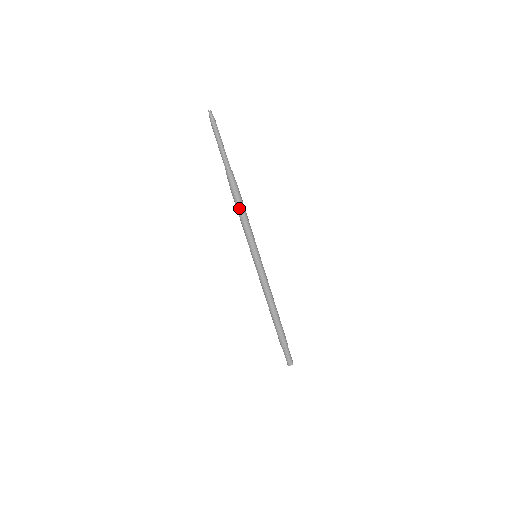
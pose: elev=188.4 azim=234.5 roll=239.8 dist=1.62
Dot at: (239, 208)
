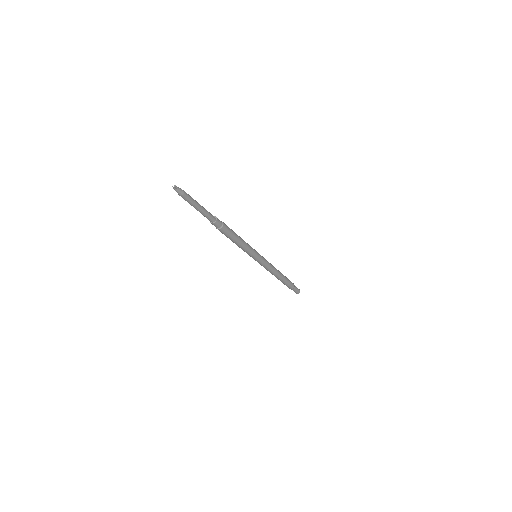
Dot at: (233, 240)
